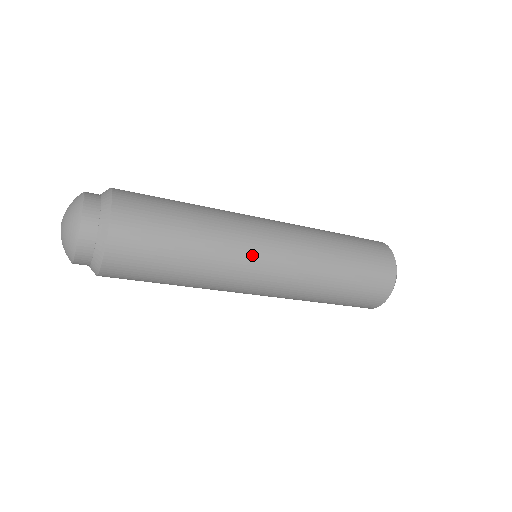
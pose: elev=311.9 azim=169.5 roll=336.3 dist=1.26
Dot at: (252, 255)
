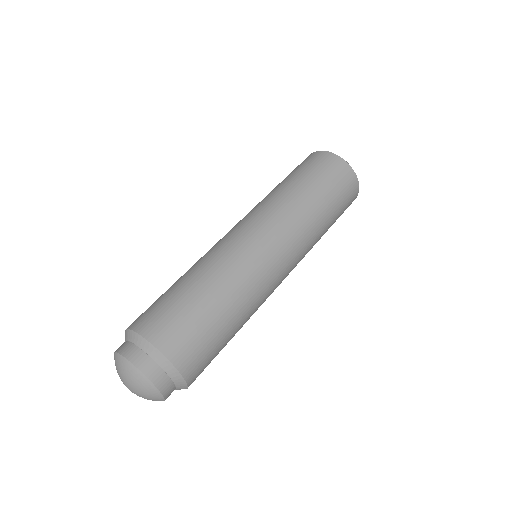
Dot at: (269, 274)
